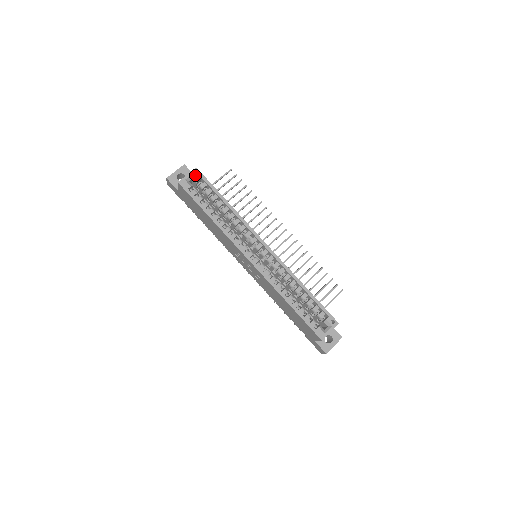
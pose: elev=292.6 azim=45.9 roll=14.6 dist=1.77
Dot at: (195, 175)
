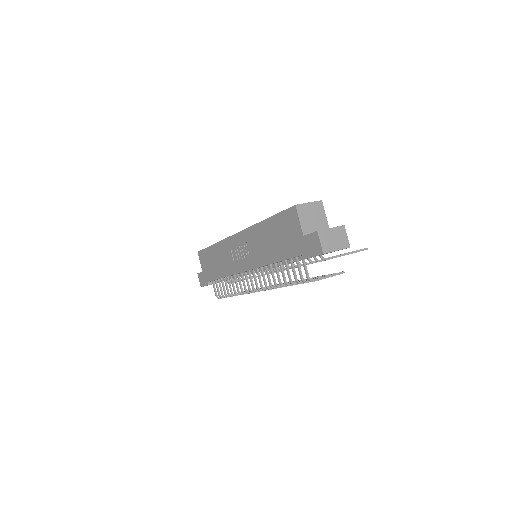
Dot at: occluded
